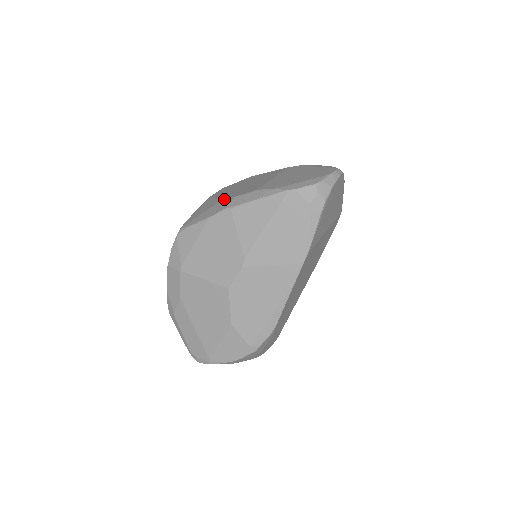
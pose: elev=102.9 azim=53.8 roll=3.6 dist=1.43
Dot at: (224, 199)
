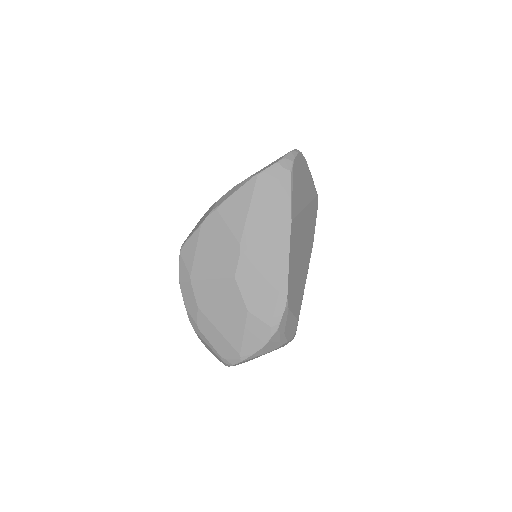
Dot at: (210, 207)
